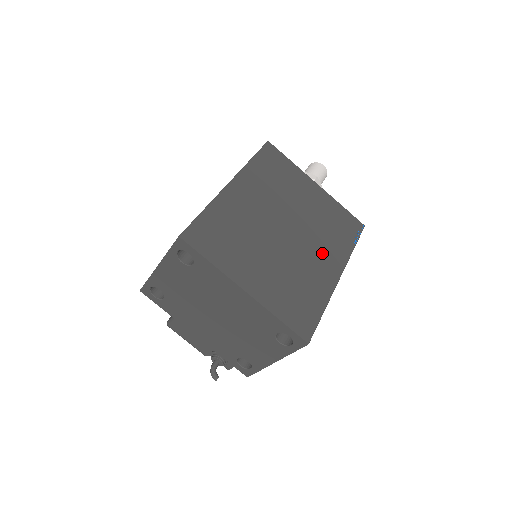
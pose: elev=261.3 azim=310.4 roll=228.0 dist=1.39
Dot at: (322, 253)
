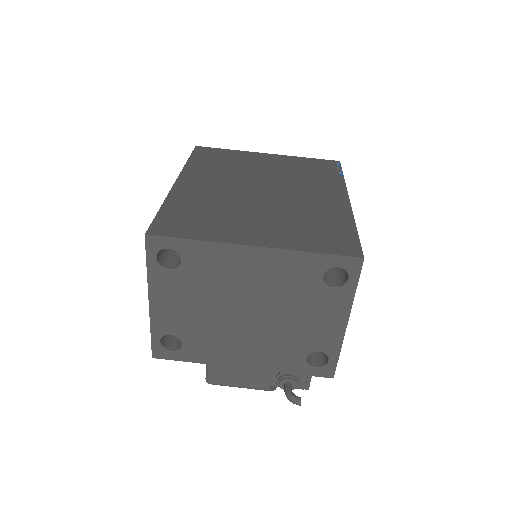
Dot at: (314, 191)
